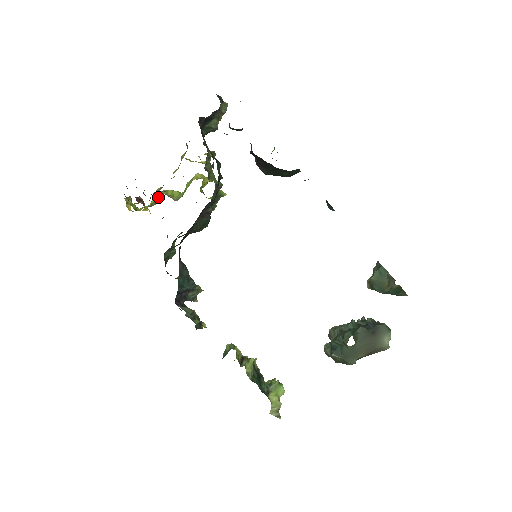
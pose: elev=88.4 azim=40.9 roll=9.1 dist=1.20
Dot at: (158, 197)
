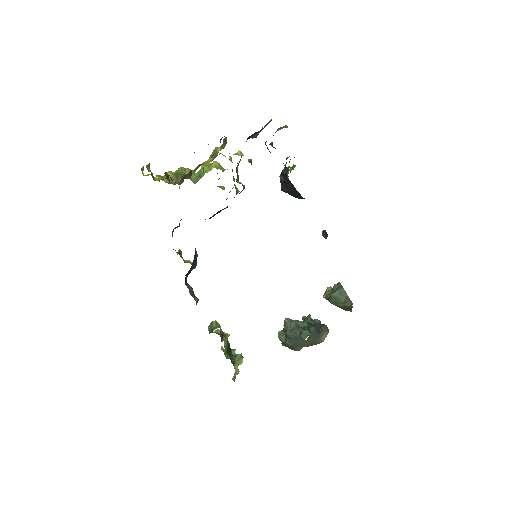
Dot at: (180, 175)
